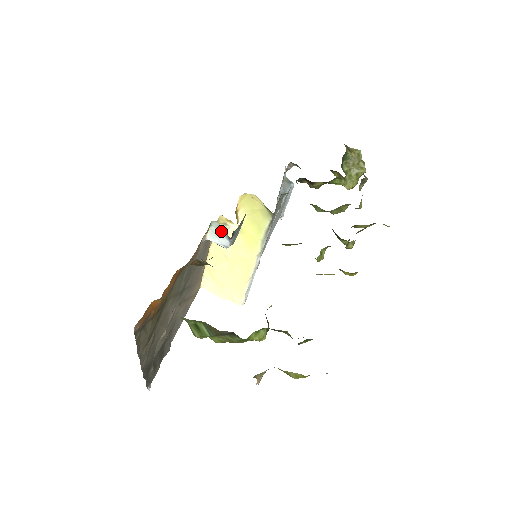
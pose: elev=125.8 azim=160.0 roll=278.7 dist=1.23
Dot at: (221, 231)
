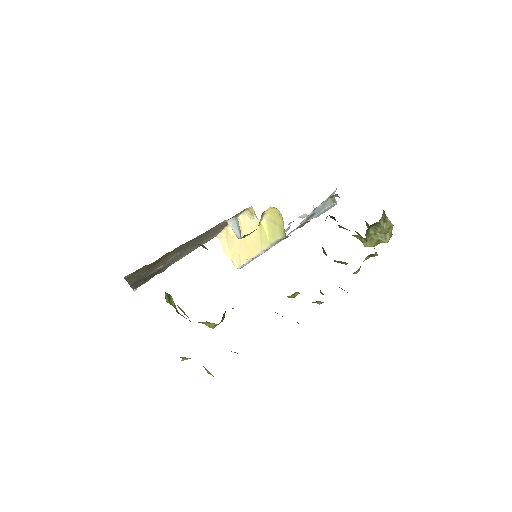
Dot at: (238, 226)
